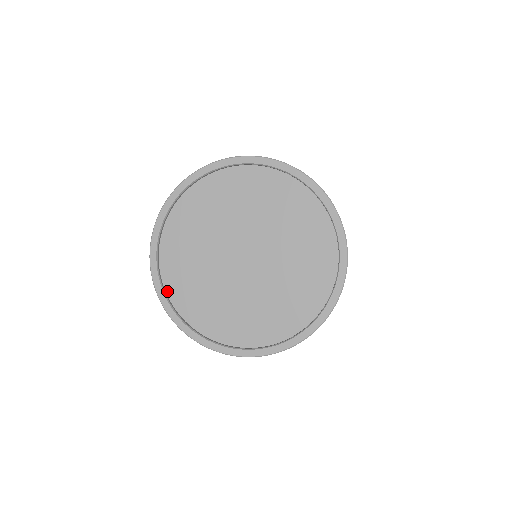
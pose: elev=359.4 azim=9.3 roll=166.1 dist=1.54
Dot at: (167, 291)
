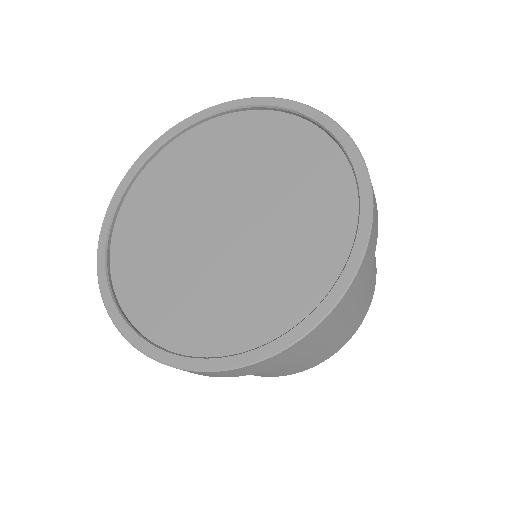
Dot at: (124, 308)
